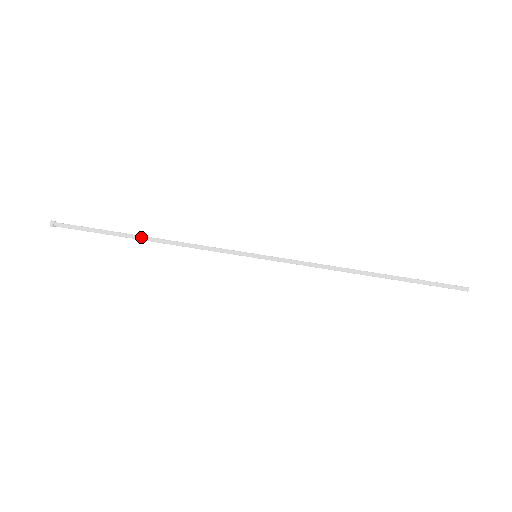
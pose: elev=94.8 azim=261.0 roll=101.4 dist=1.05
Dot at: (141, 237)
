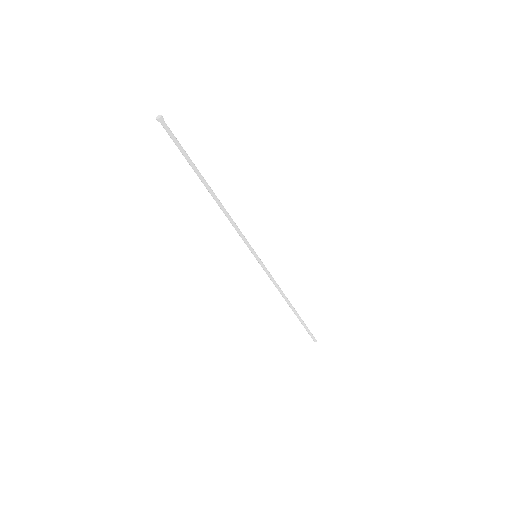
Dot at: (210, 188)
